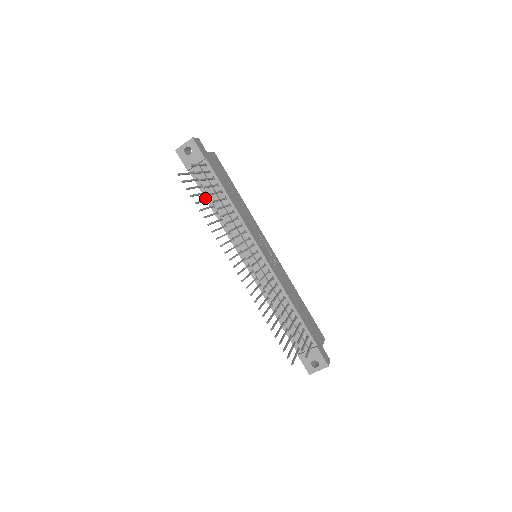
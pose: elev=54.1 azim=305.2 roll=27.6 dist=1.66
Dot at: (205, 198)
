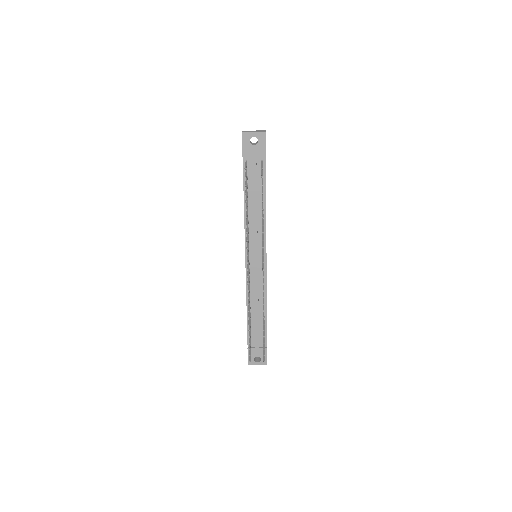
Dot at: (244, 189)
